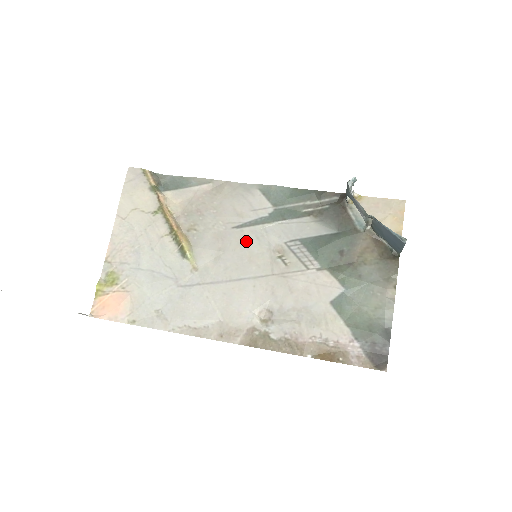
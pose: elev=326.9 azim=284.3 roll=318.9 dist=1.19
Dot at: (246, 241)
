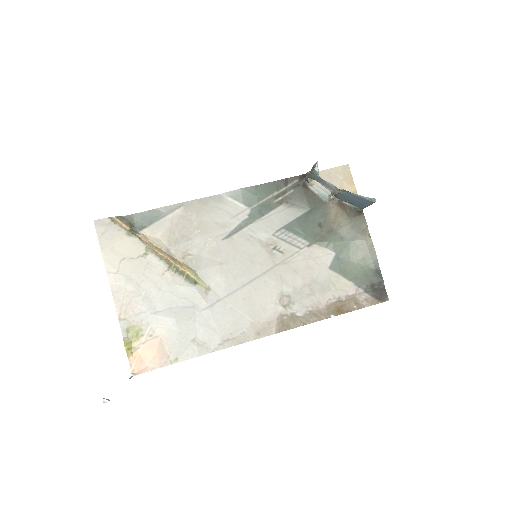
Dot at: (240, 247)
